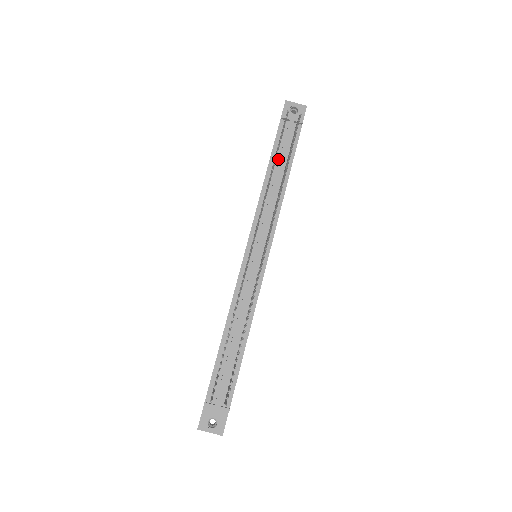
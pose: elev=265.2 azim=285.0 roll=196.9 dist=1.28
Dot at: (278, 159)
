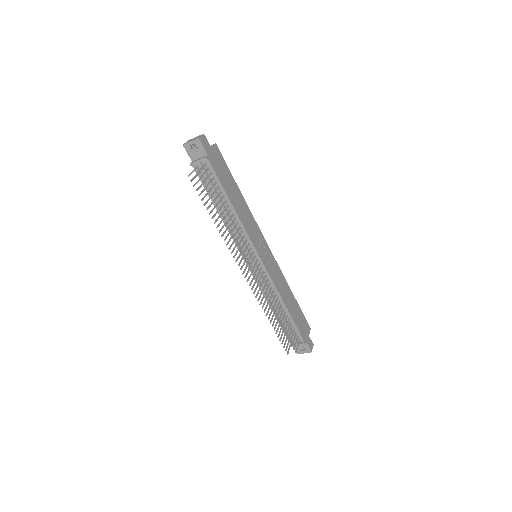
Dot at: (215, 195)
